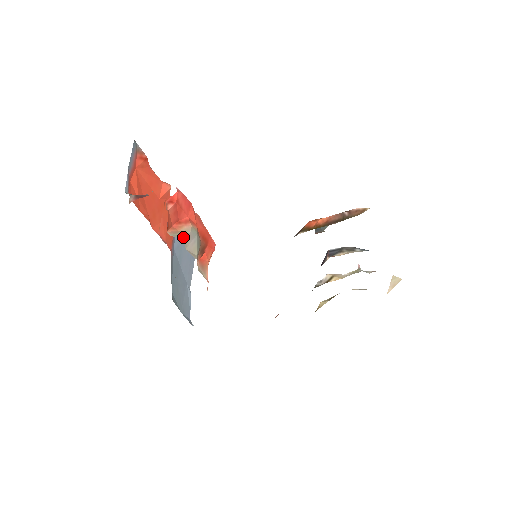
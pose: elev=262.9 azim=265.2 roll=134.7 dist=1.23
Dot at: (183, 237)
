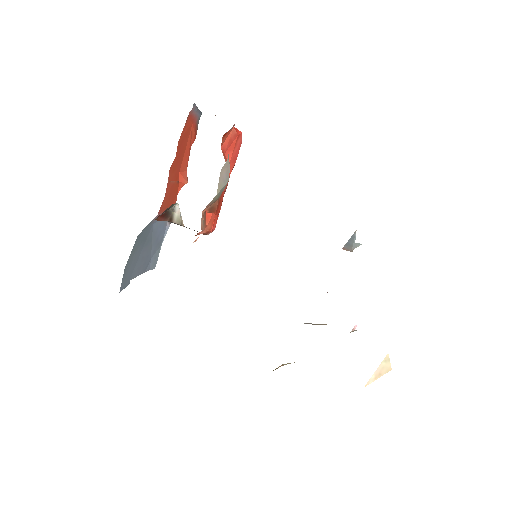
Dot at: (228, 157)
